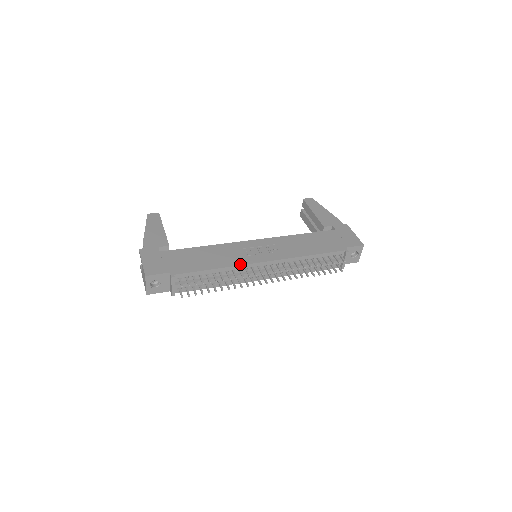
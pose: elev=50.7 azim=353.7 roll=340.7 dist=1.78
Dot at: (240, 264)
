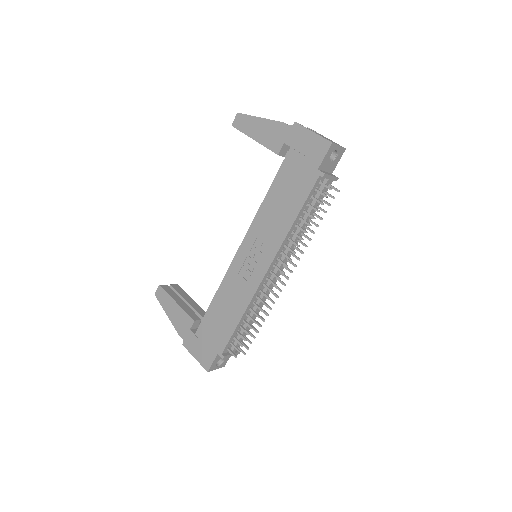
Dot at: (252, 296)
